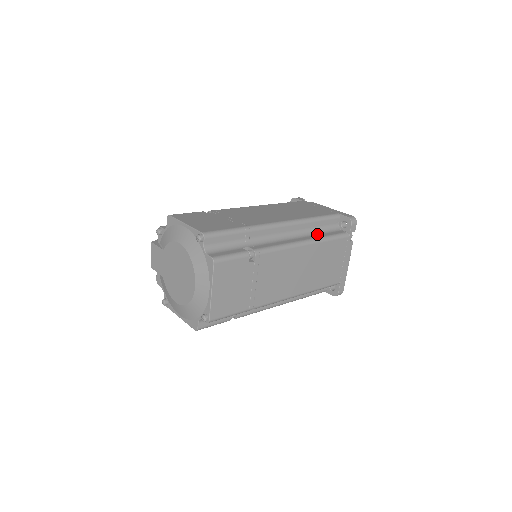
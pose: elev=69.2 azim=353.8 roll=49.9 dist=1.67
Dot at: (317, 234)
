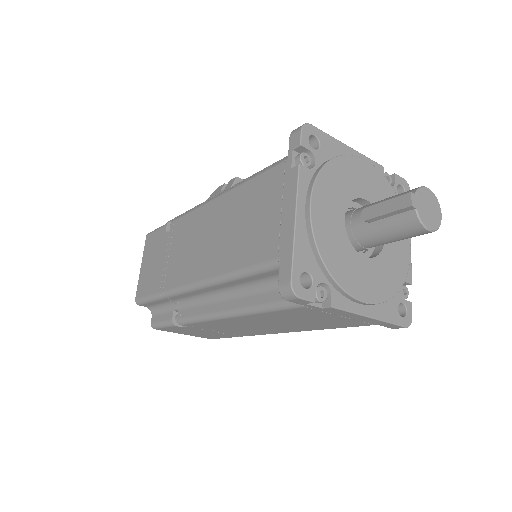
Dot at: (253, 293)
